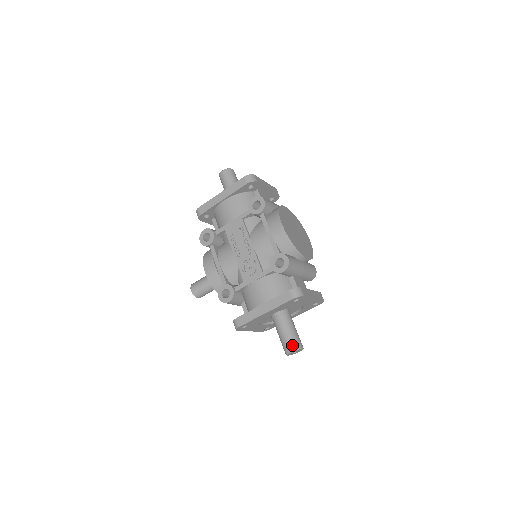
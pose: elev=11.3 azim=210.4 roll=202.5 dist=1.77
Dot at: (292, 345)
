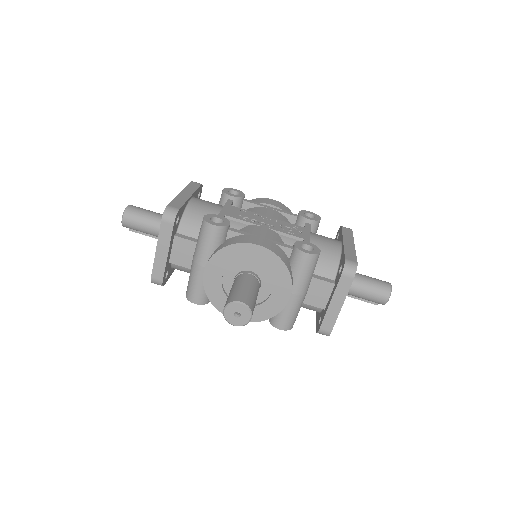
Dot at: (384, 281)
